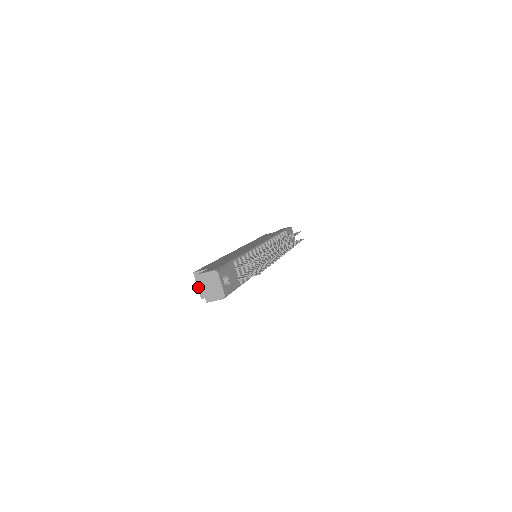
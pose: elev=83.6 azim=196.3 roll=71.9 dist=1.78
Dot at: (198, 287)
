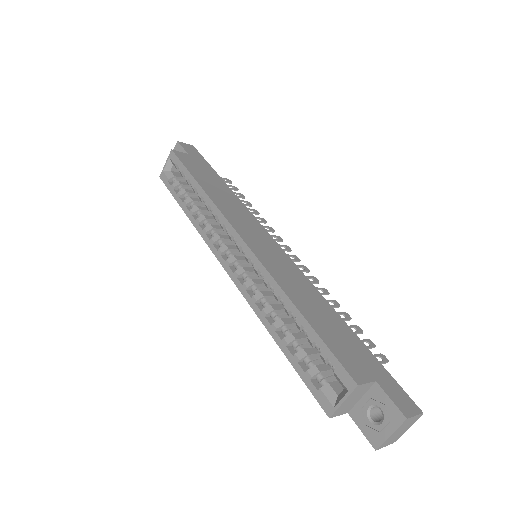
Dot at: (343, 404)
